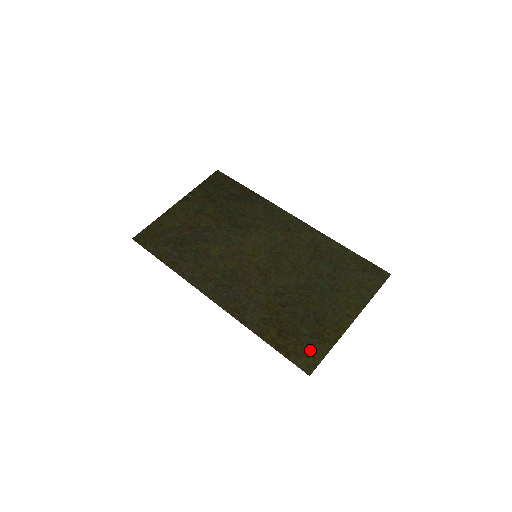
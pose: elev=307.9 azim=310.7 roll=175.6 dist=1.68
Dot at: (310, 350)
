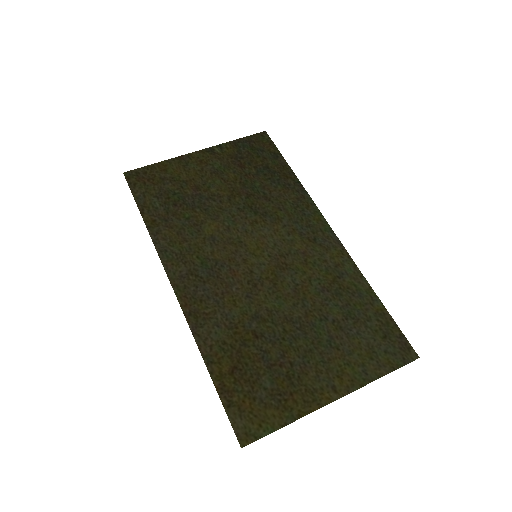
Dot at: (260, 412)
